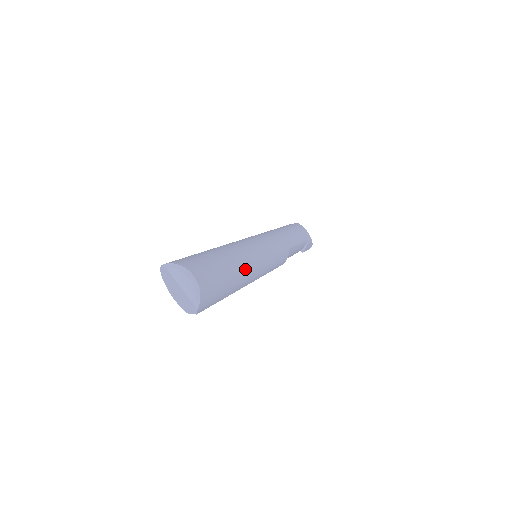
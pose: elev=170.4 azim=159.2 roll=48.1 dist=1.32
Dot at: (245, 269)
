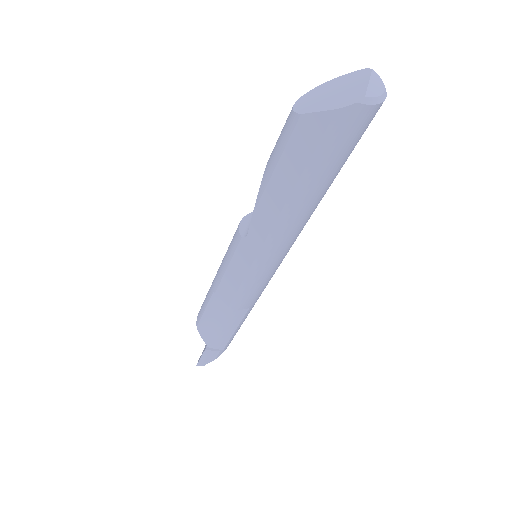
Dot at: (312, 209)
